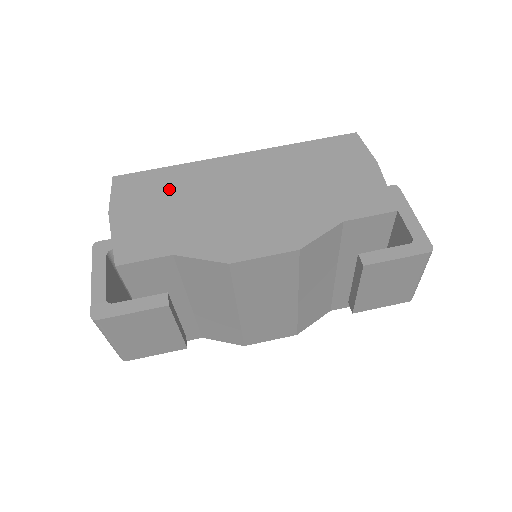
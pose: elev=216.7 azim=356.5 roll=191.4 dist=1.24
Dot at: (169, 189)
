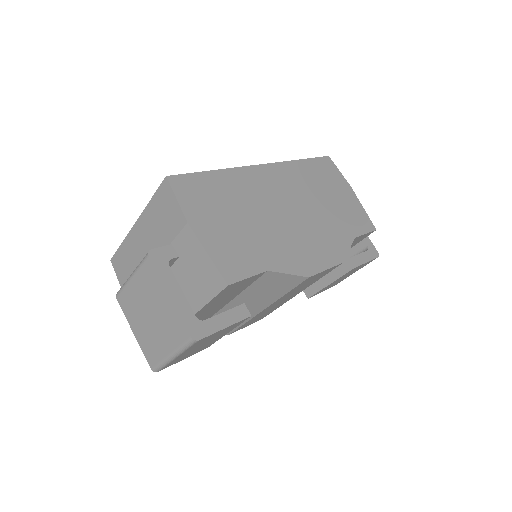
Dot at: (228, 198)
